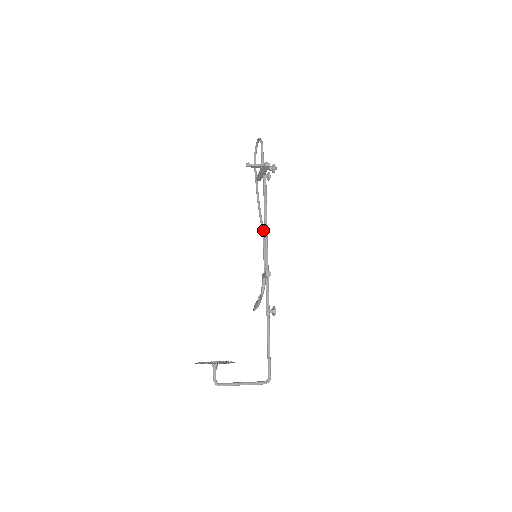
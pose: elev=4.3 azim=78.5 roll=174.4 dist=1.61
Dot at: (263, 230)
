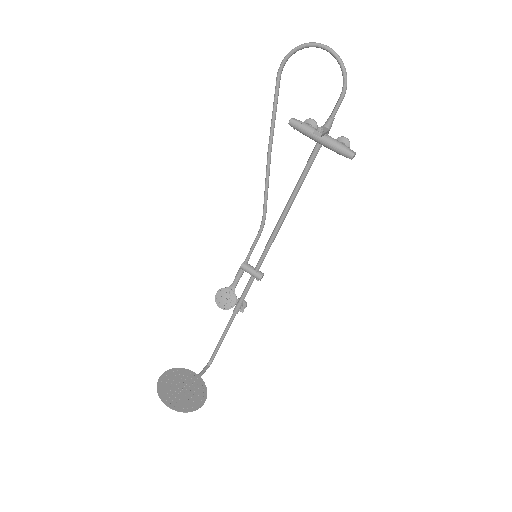
Dot at: occluded
